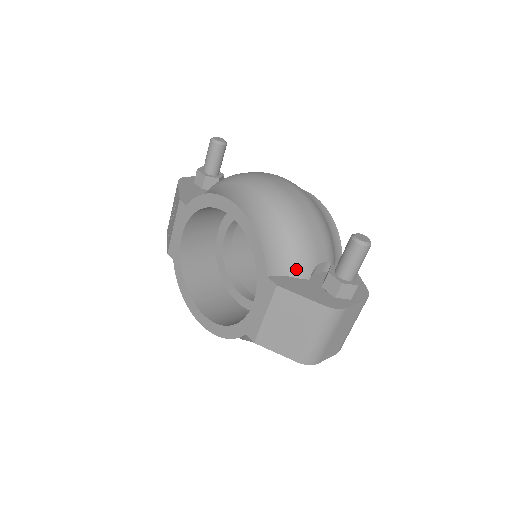
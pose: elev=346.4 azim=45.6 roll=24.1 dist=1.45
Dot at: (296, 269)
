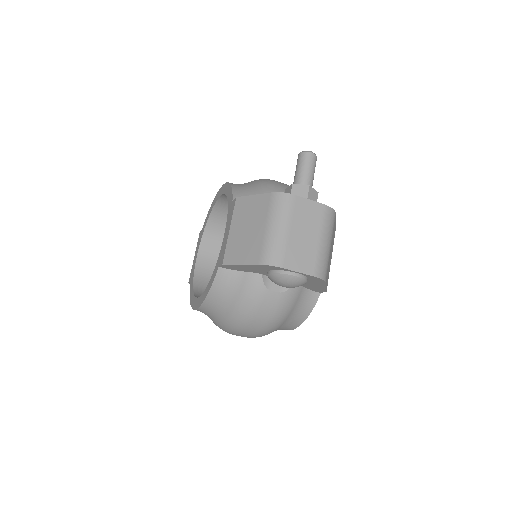
Dot at: occluded
